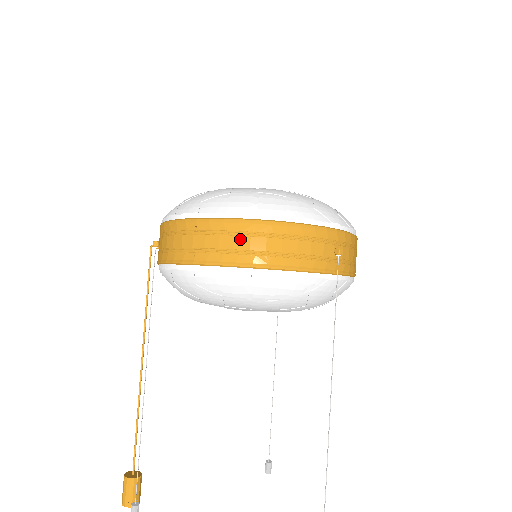
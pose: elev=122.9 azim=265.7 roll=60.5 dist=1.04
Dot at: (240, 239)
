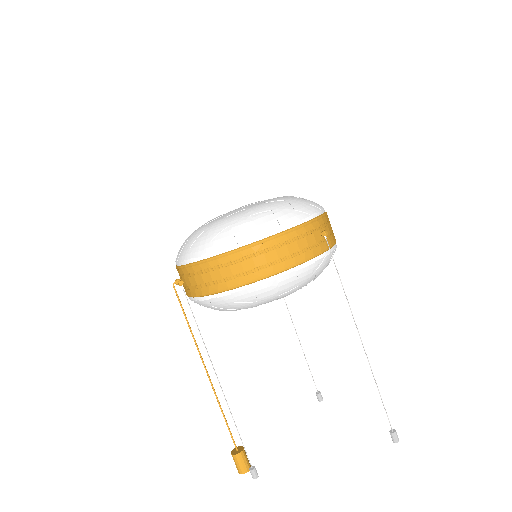
Dot at: (257, 259)
